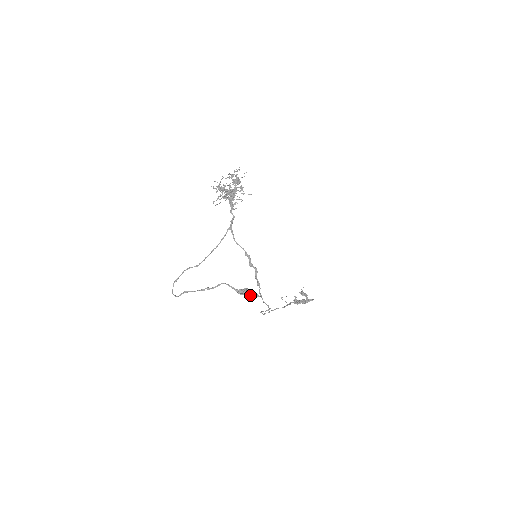
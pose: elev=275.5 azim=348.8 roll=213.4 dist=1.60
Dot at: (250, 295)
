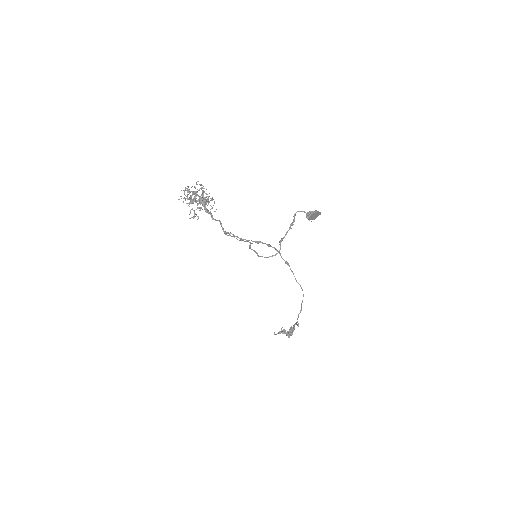
Dot at: (317, 211)
